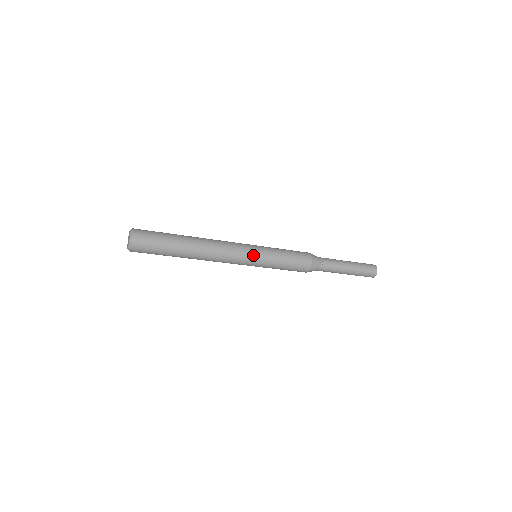
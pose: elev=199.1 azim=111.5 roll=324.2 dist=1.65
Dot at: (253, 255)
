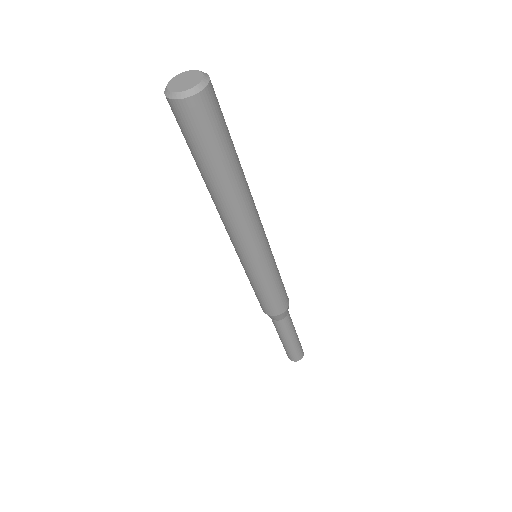
Dot at: (261, 259)
